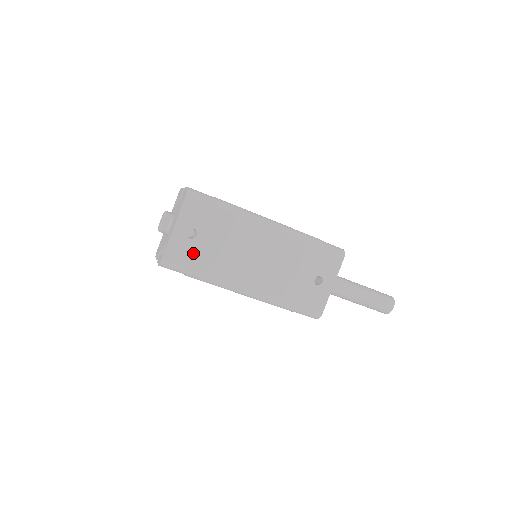
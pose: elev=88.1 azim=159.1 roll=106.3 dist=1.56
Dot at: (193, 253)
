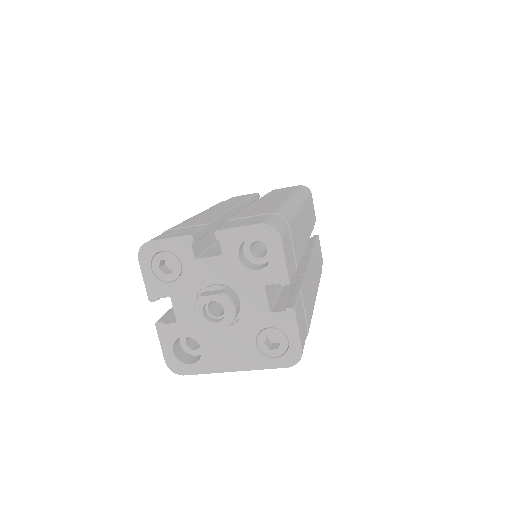
Dot at: occluded
